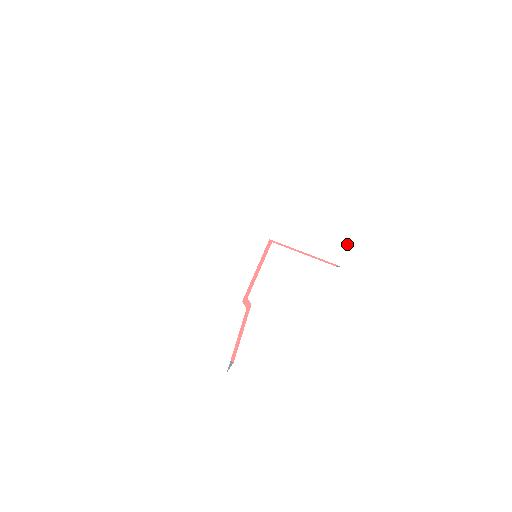
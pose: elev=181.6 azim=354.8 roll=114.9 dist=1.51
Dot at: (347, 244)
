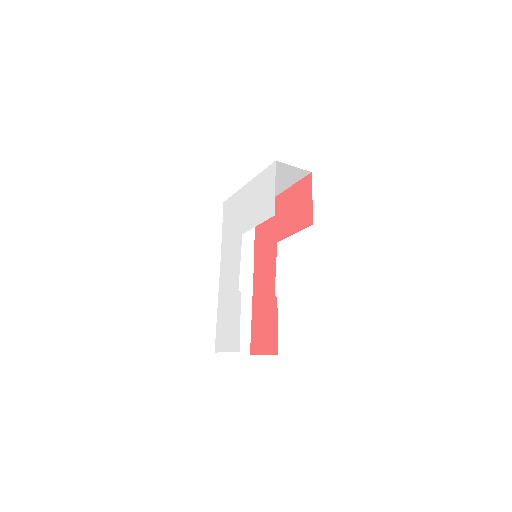
Dot at: occluded
